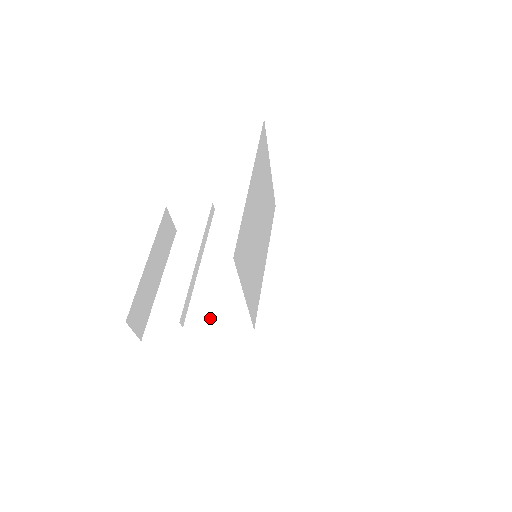
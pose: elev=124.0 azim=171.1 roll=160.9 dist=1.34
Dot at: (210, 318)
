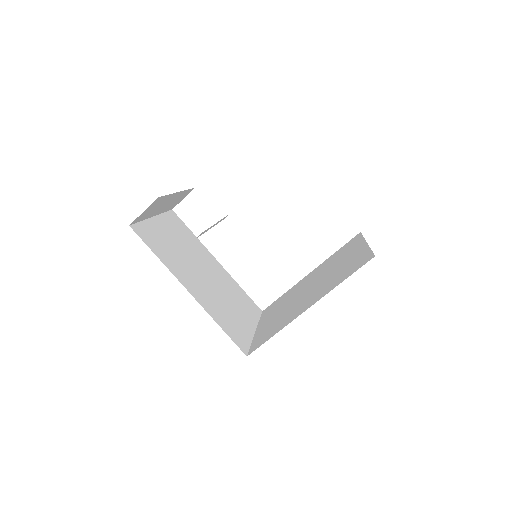
Dot at: (181, 265)
